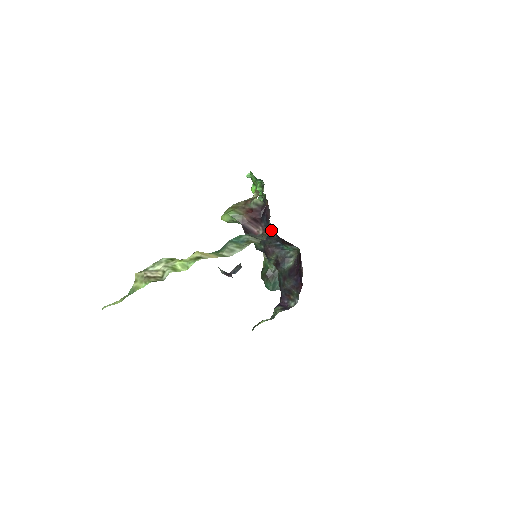
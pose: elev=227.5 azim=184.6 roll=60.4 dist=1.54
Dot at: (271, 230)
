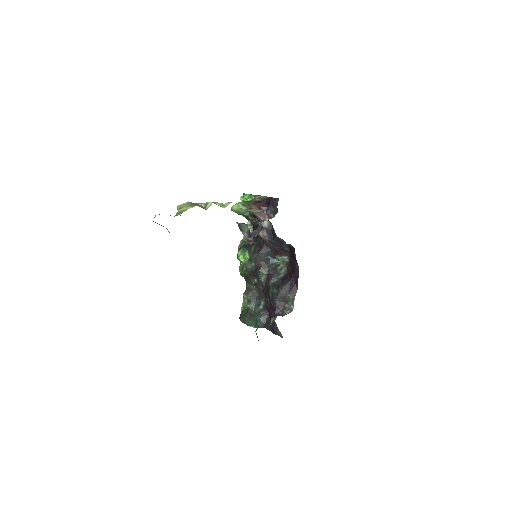
Dot at: (269, 230)
